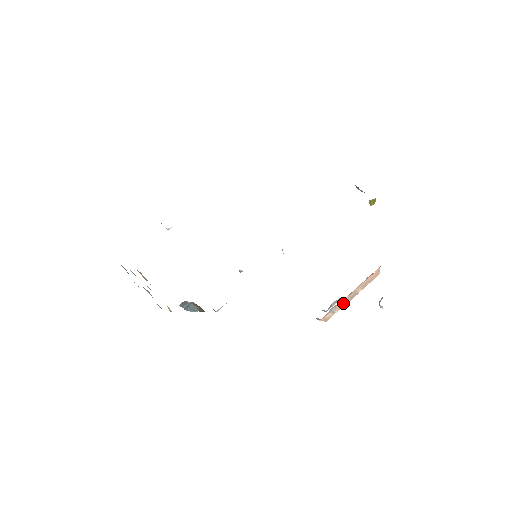
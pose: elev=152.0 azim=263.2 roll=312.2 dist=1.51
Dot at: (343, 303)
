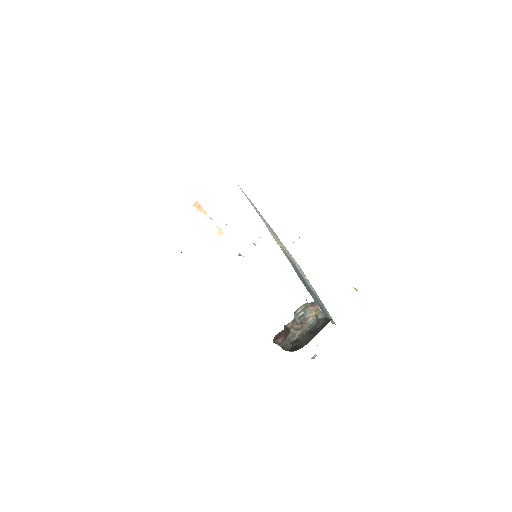
Dot at: occluded
